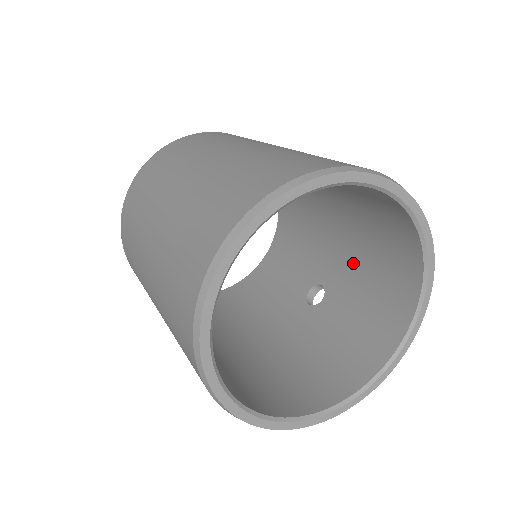
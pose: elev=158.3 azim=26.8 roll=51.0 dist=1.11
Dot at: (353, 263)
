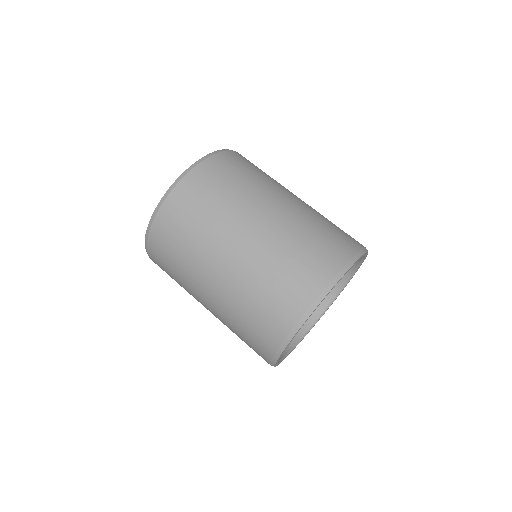
Dot at: occluded
